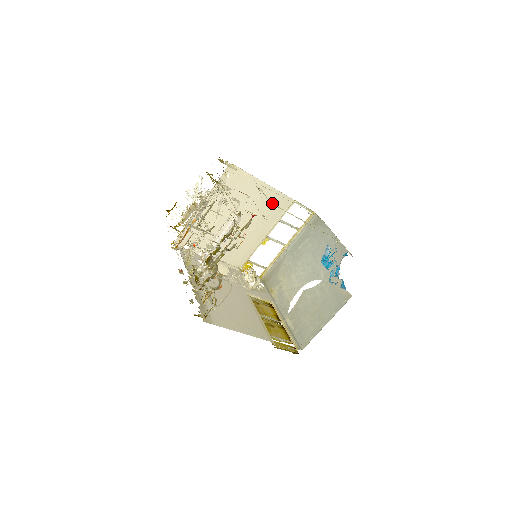
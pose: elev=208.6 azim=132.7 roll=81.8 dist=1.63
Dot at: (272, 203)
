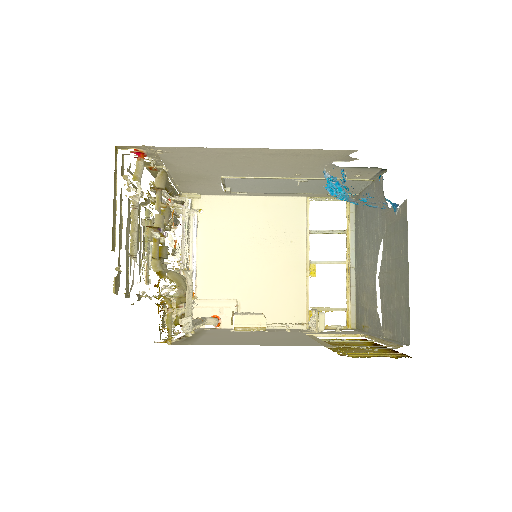
Dot at: (224, 177)
